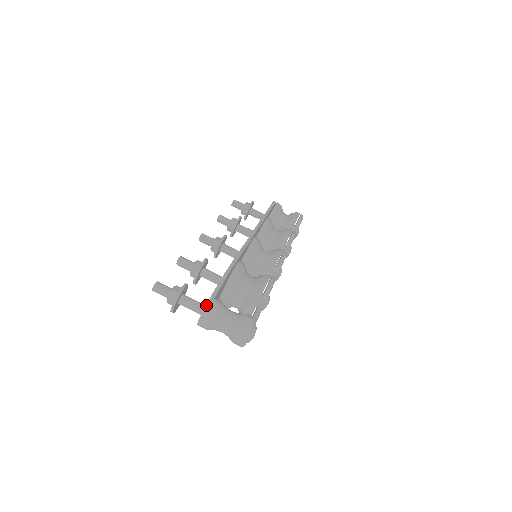
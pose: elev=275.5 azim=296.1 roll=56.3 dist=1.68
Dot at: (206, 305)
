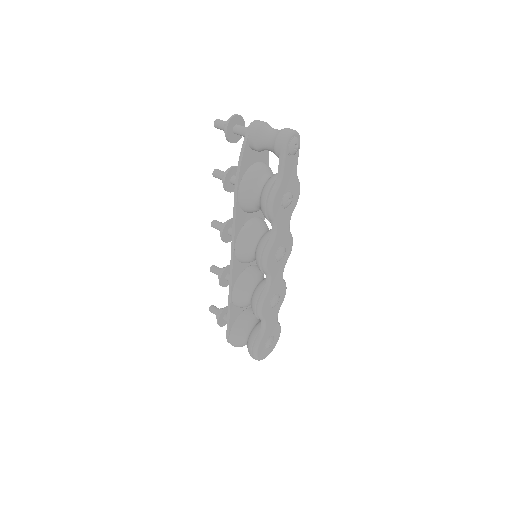
Dot at: occluded
